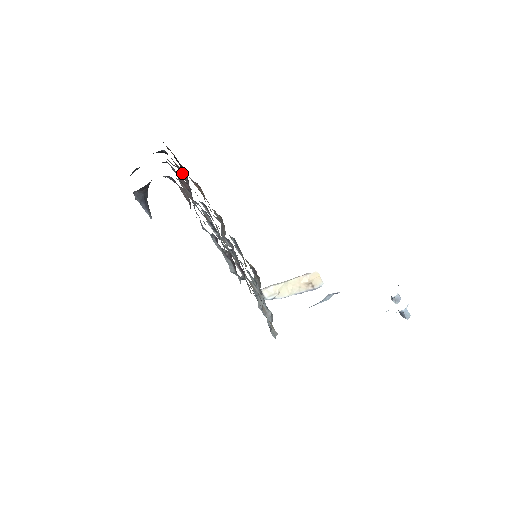
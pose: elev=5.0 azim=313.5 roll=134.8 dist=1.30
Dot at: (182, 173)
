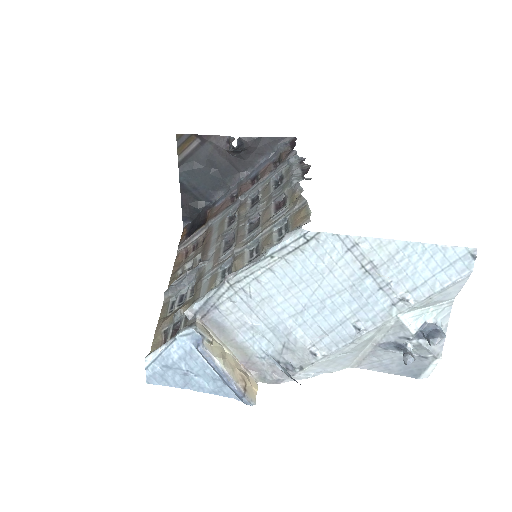
Dot at: (230, 202)
